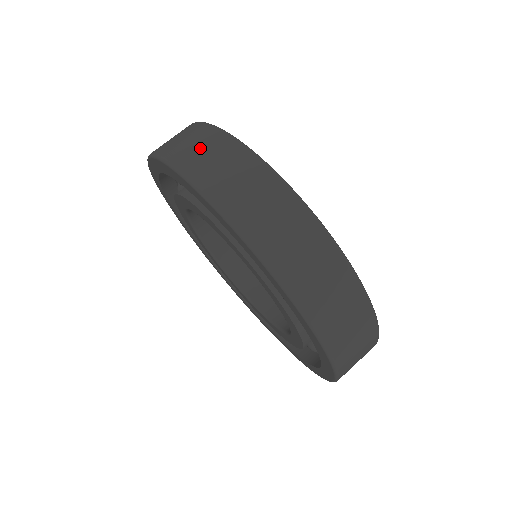
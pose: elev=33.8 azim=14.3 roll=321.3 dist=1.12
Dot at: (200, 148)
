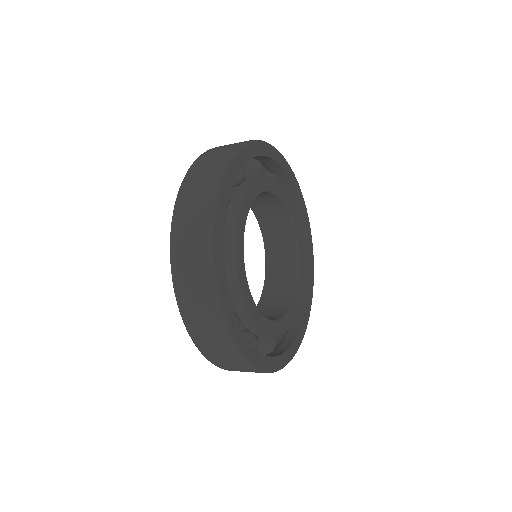
Dot at: (210, 161)
